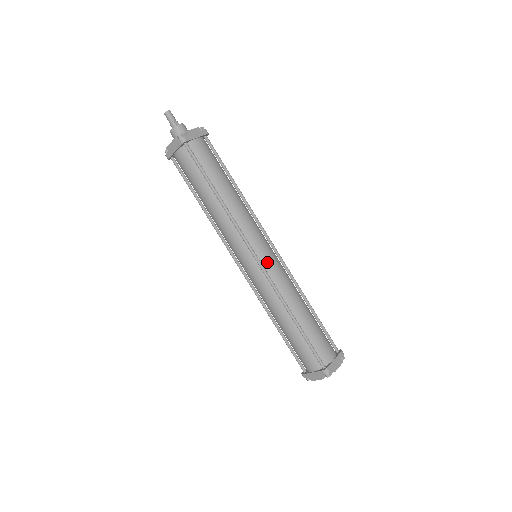
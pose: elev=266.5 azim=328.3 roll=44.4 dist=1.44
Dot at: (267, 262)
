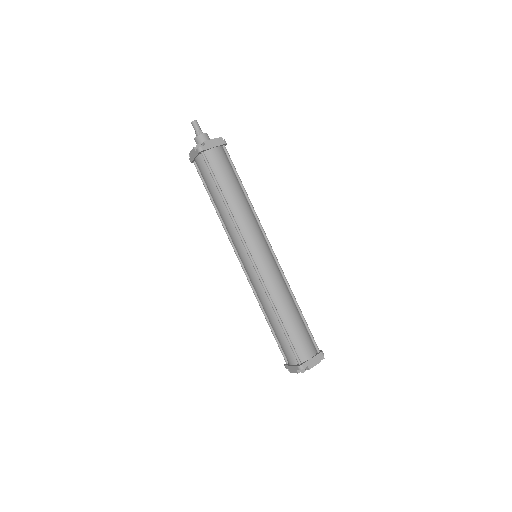
Dot at: (261, 264)
